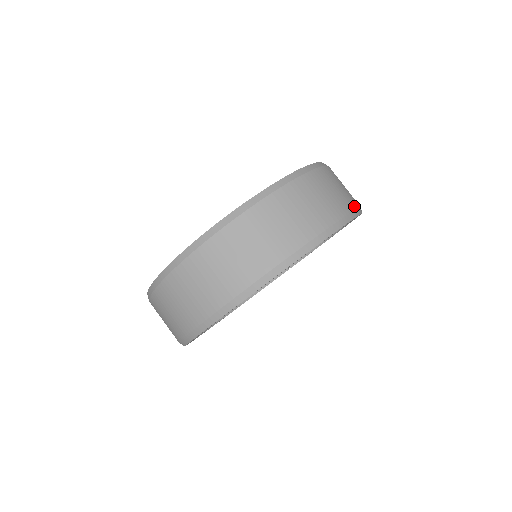
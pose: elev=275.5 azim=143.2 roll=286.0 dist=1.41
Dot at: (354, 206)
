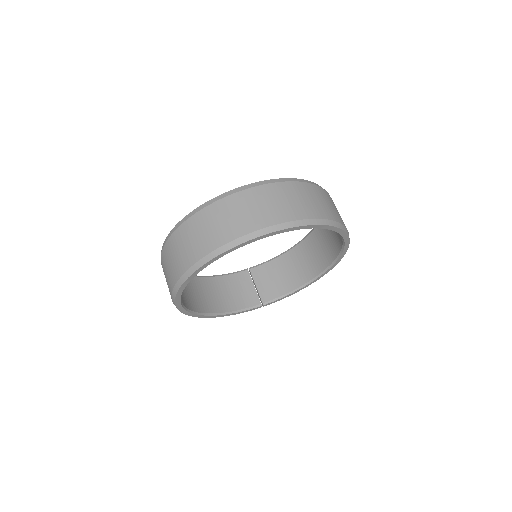
Dot at: occluded
